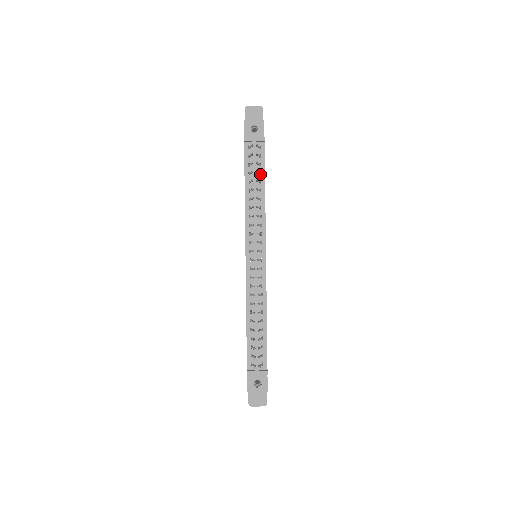
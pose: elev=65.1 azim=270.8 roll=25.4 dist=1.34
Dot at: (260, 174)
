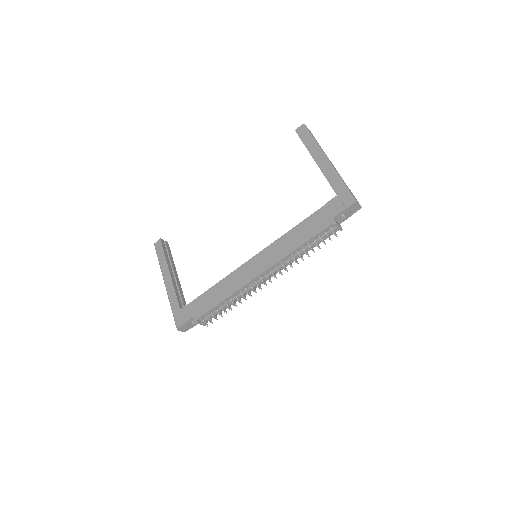
Dot at: (317, 243)
